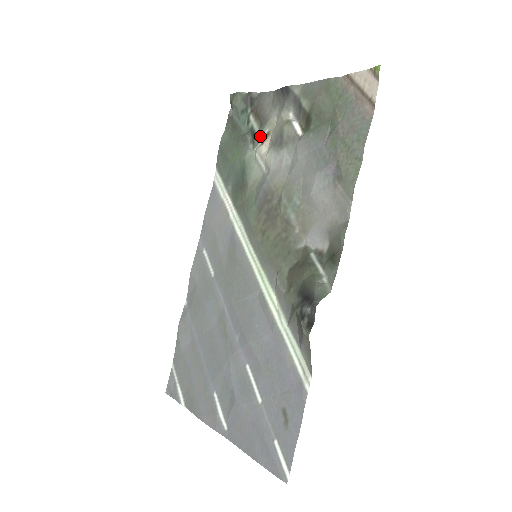
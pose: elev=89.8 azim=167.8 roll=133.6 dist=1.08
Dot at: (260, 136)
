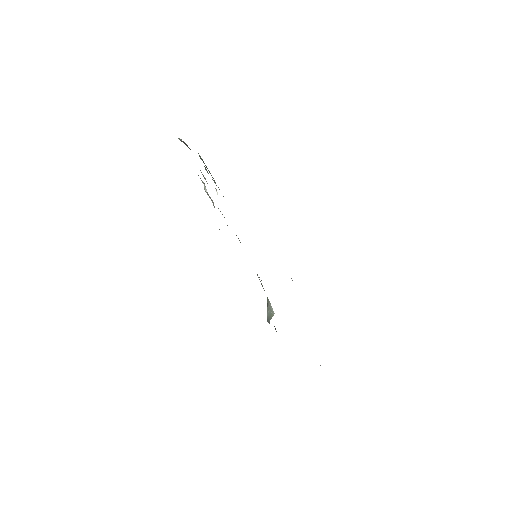
Dot at: occluded
